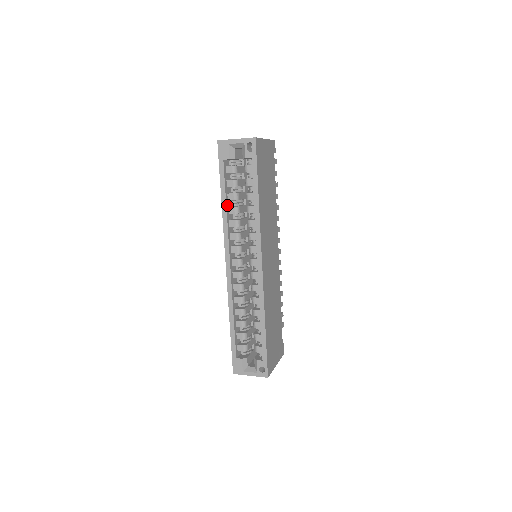
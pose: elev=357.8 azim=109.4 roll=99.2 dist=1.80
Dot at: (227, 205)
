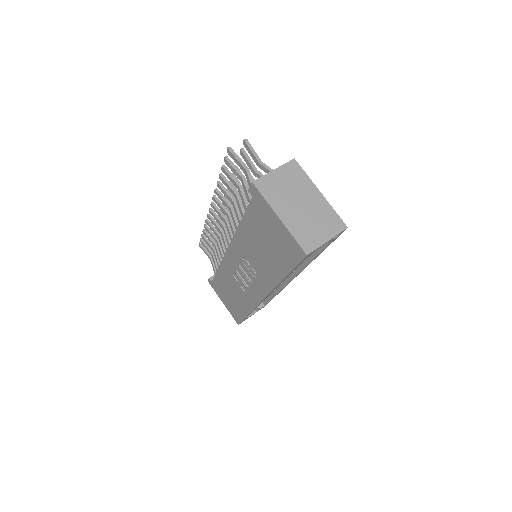
Dot at: occluded
